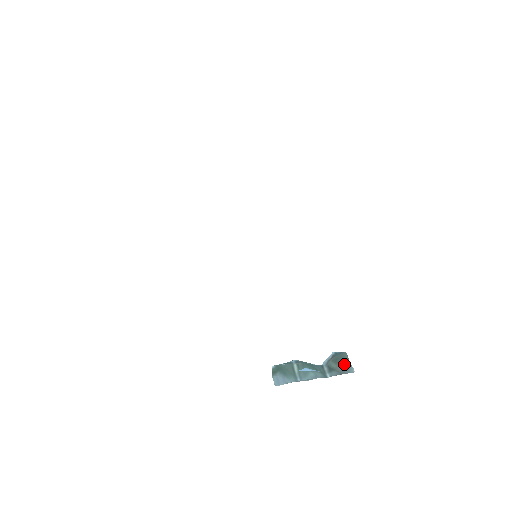
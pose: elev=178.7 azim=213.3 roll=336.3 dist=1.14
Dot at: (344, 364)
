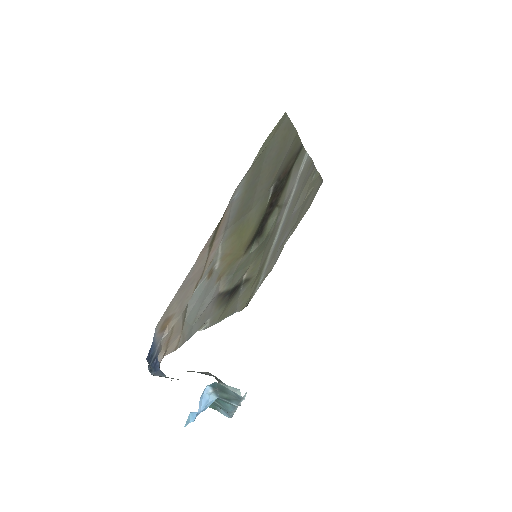
Dot at: (230, 391)
